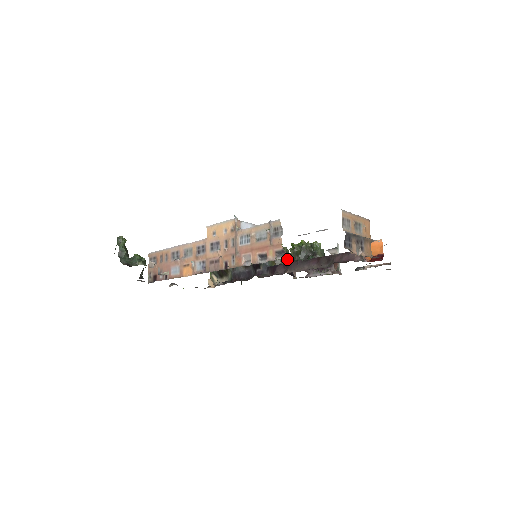
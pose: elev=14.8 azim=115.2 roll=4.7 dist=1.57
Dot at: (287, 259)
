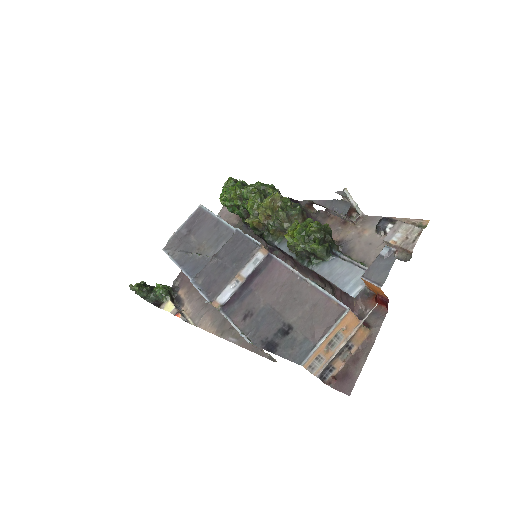
Dot at: occluded
